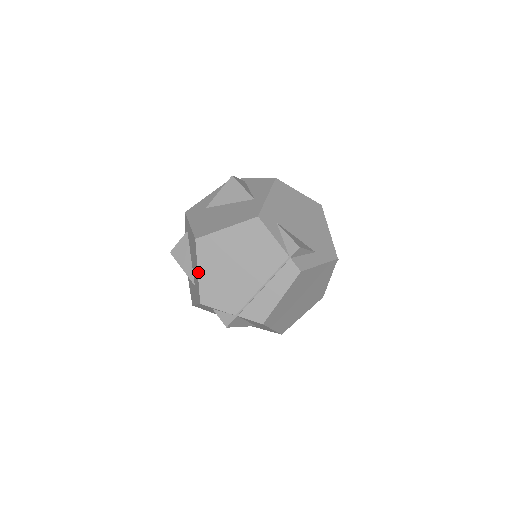
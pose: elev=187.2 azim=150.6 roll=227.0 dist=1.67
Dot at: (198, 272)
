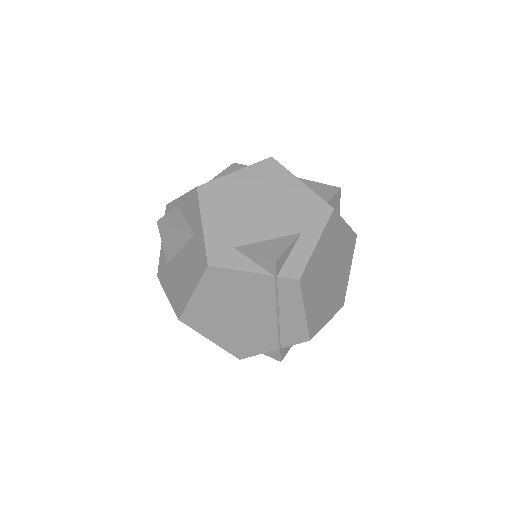
Dot at: (210, 340)
